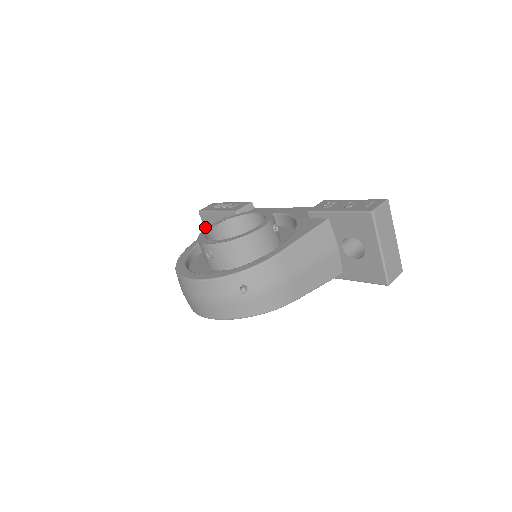
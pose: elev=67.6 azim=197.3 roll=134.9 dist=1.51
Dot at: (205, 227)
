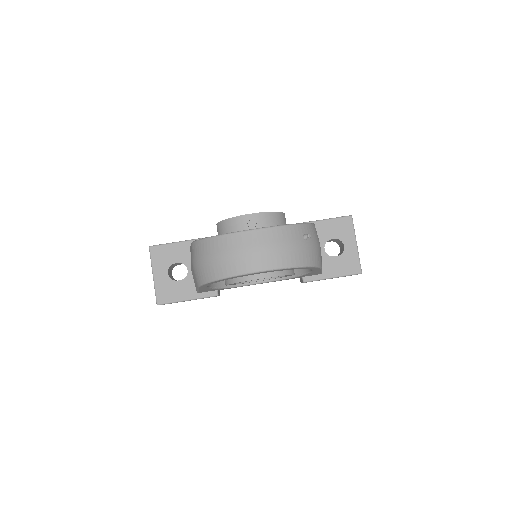
Dot at: (153, 263)
